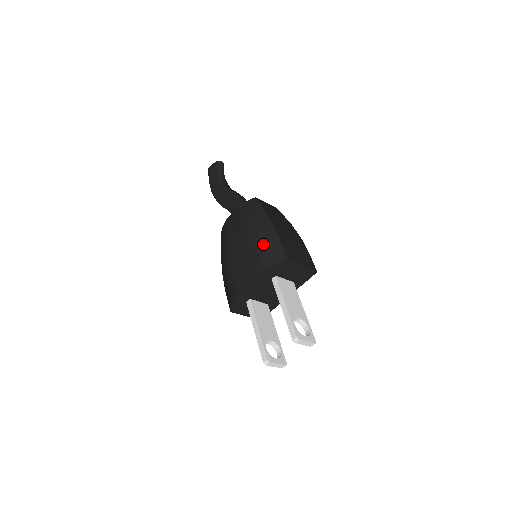
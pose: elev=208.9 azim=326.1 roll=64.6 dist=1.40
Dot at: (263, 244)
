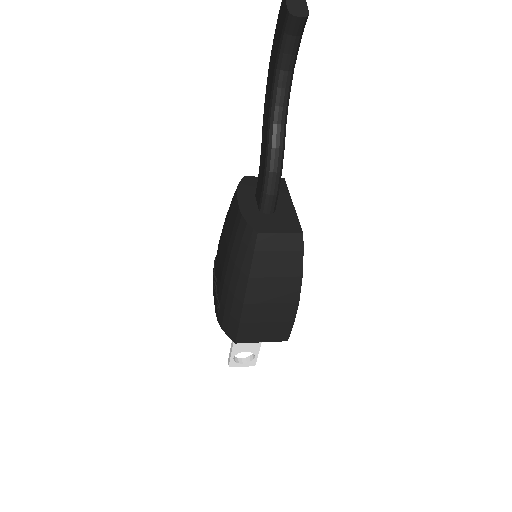
Dot at: (225, 306)
